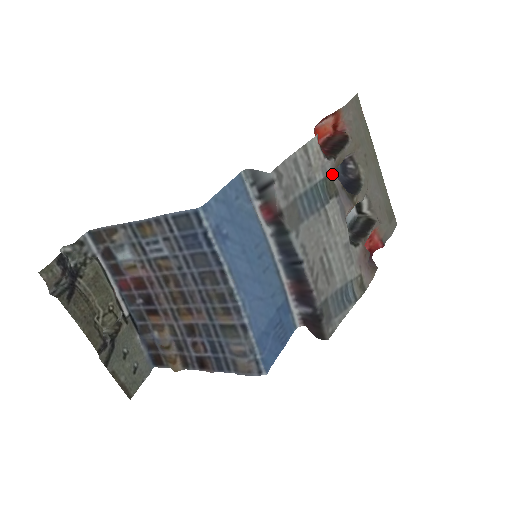
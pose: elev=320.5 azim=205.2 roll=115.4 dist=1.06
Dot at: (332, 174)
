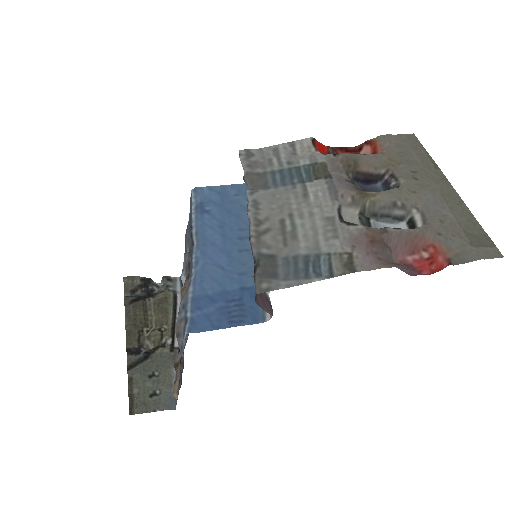
Dot at: (329, 166)
